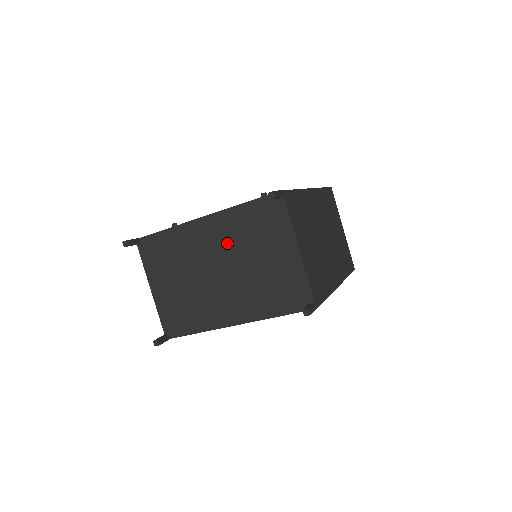
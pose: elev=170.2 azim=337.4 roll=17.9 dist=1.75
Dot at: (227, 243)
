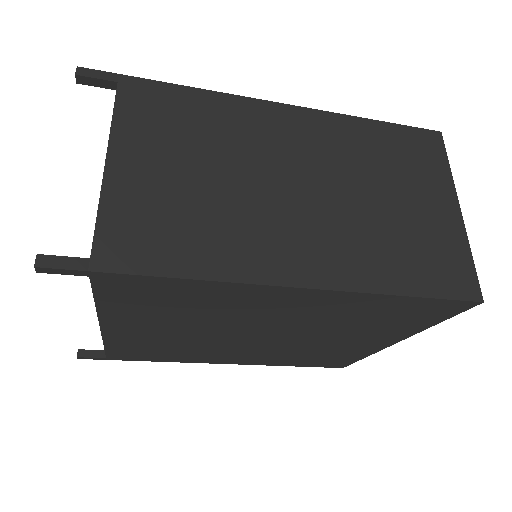
Dot at: occluded
